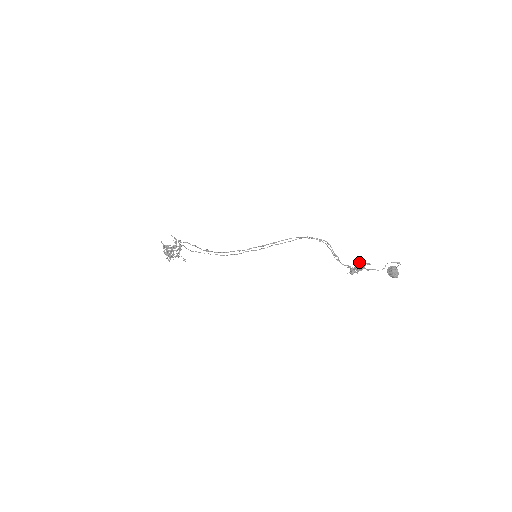
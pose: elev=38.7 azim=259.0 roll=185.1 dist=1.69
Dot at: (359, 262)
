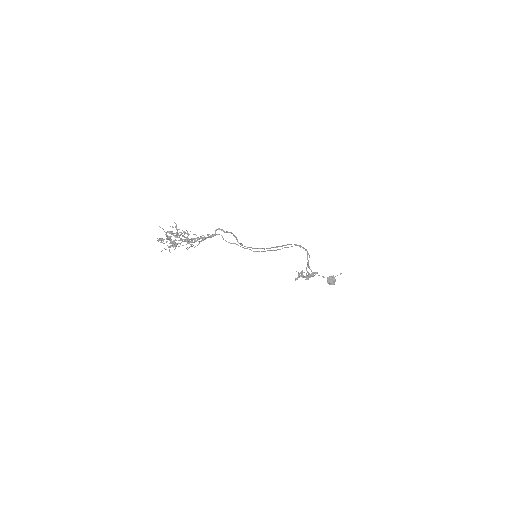
Dot at: (301, 271)
